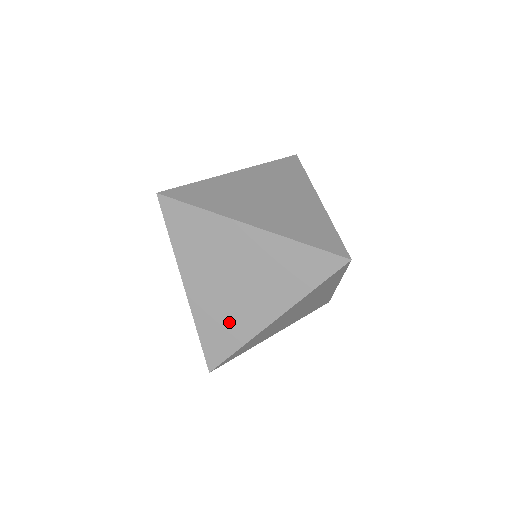
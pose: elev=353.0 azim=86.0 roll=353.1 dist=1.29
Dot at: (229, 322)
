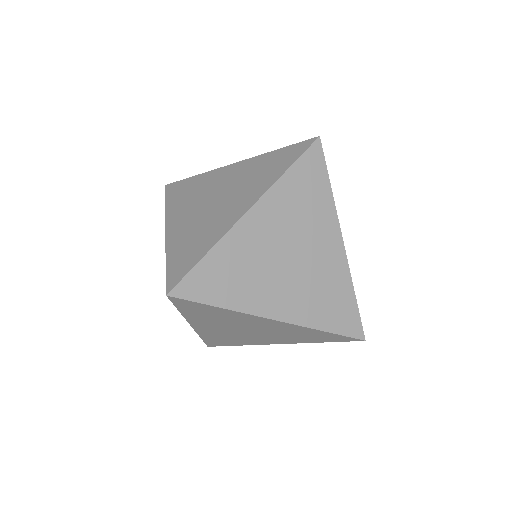
Dot at: (201, 235)
